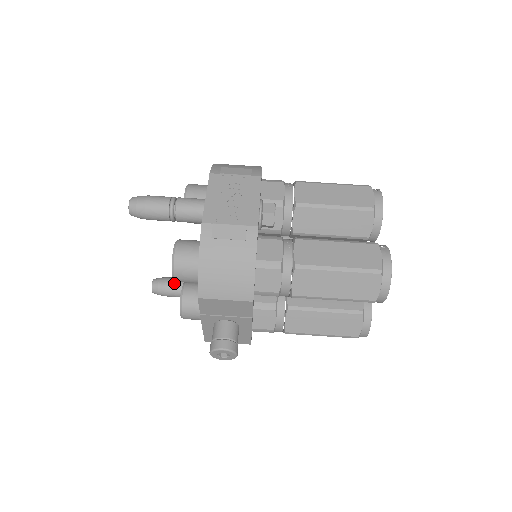
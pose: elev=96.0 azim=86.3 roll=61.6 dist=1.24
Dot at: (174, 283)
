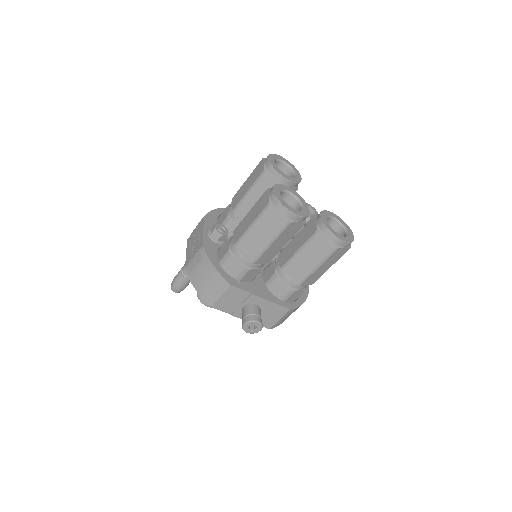
Dot at: occluded
